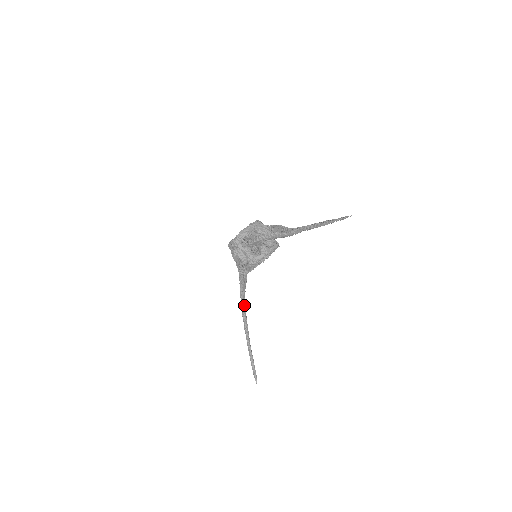
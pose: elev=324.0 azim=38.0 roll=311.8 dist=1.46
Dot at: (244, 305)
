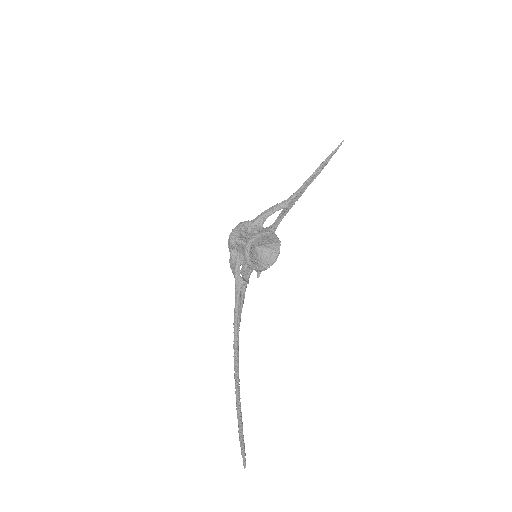
Dot at: (237, 338)
